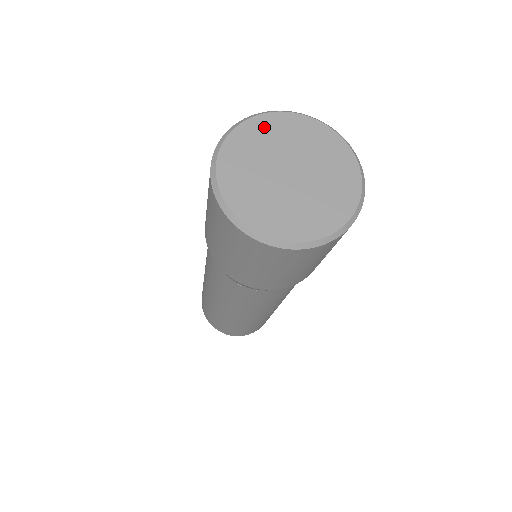
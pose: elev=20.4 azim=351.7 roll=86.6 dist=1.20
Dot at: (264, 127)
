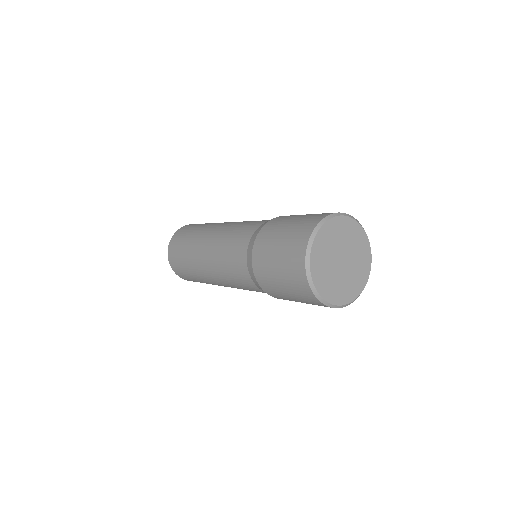
Dot at: (318, 253)
